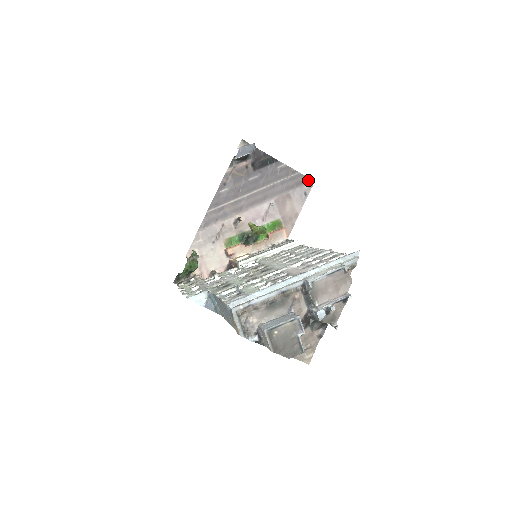
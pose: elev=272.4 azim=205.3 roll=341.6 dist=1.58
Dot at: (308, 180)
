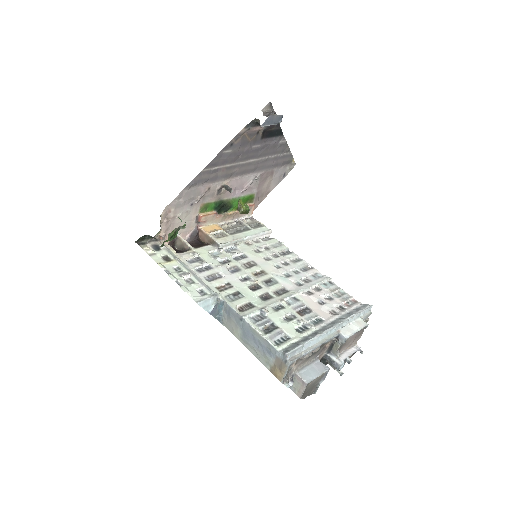
Dot at: (292, 162)
